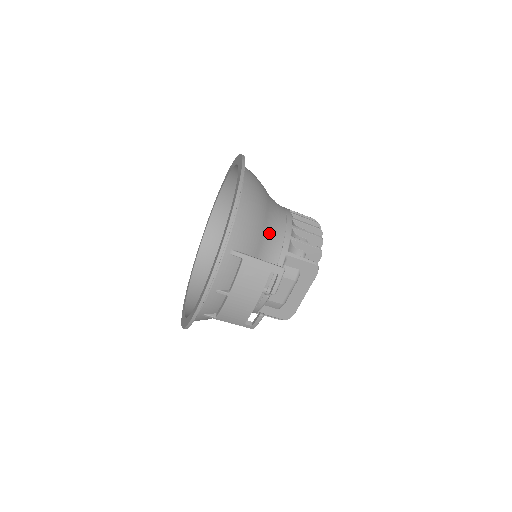
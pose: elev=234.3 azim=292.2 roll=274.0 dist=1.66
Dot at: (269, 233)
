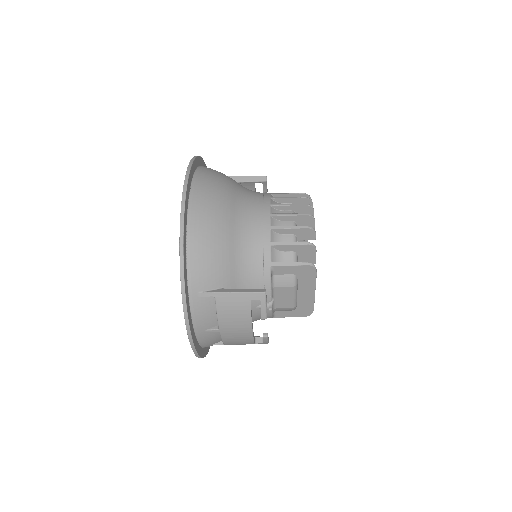
Dot at: (241, 251)
